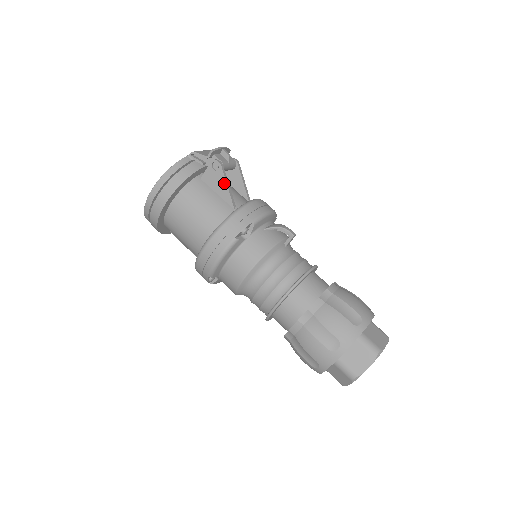
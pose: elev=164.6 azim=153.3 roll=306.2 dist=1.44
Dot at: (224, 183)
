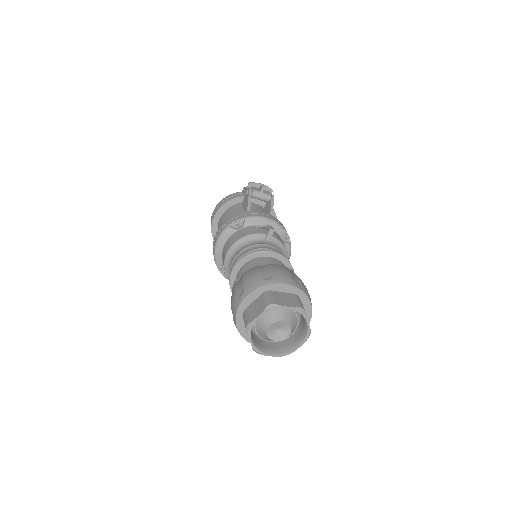
Dot at: (247, 201)
